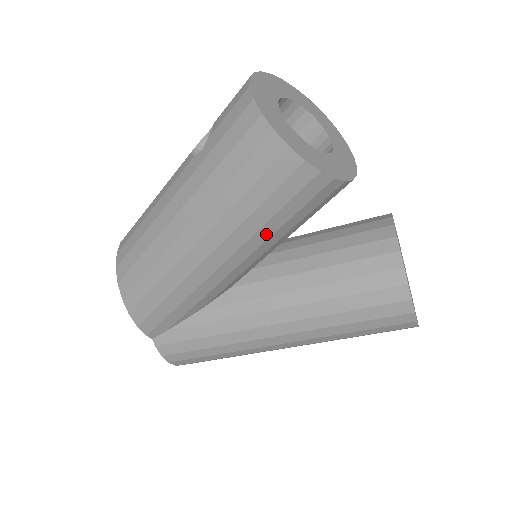
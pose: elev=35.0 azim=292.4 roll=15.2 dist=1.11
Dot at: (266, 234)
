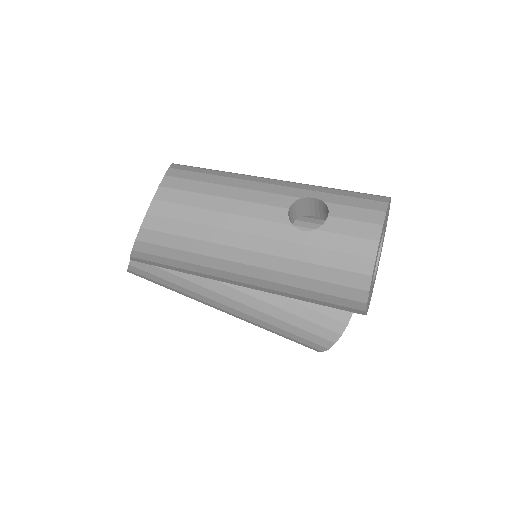
Dot at: occluded
